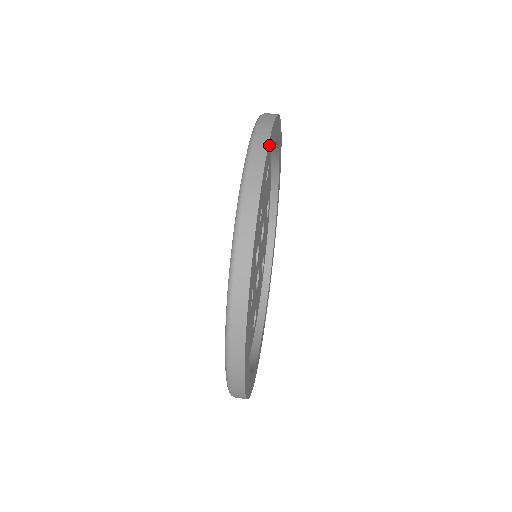
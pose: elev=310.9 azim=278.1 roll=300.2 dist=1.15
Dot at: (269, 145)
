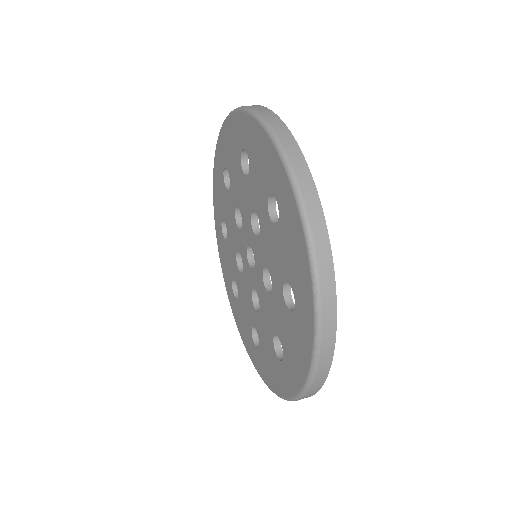
Dot at: (318, 206)
